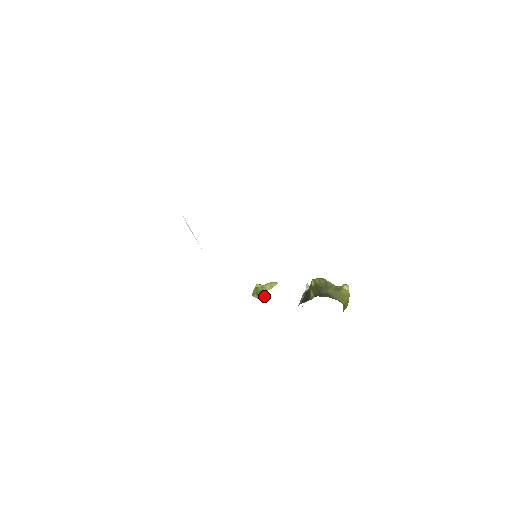
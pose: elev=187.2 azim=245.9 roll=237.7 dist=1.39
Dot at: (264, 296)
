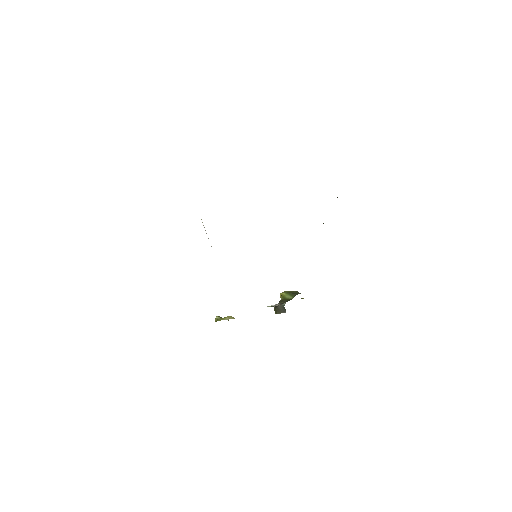
Dot at: (234, 318)
